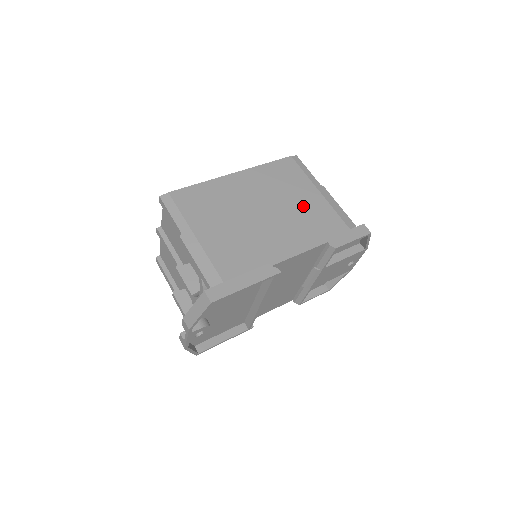
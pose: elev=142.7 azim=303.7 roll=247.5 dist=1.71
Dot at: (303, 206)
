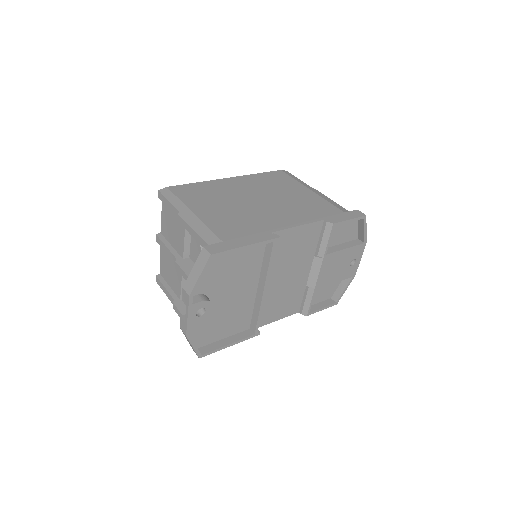
Dot at: (296, 198)
